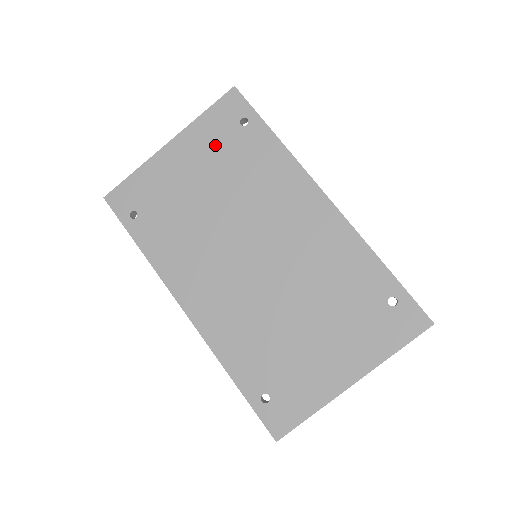
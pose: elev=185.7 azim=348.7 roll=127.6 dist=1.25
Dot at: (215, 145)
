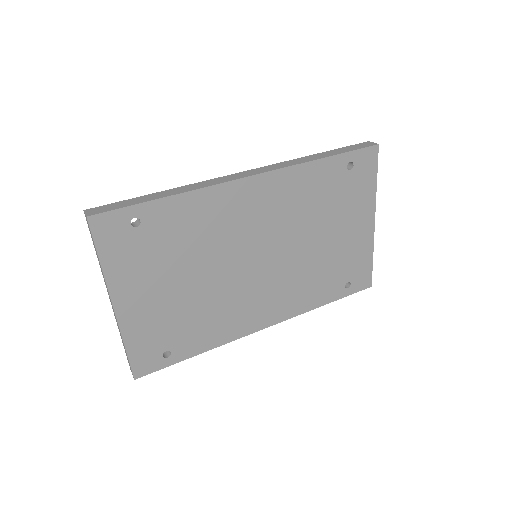
Dot at: (143, 261)
